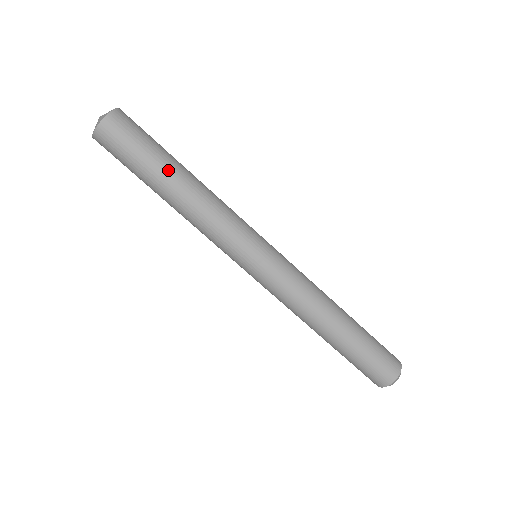
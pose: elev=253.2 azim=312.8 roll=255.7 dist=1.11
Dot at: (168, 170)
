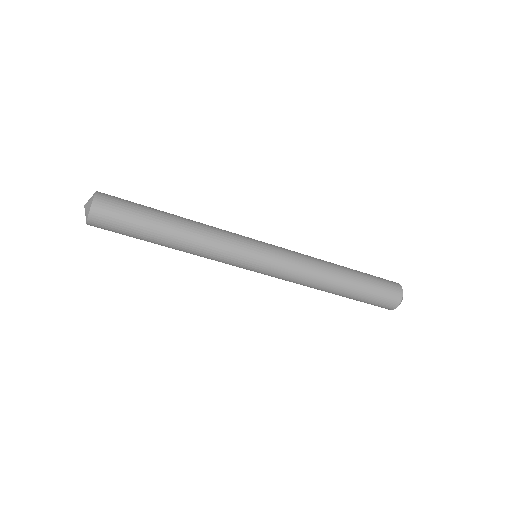
Dot at: (160, 222)
